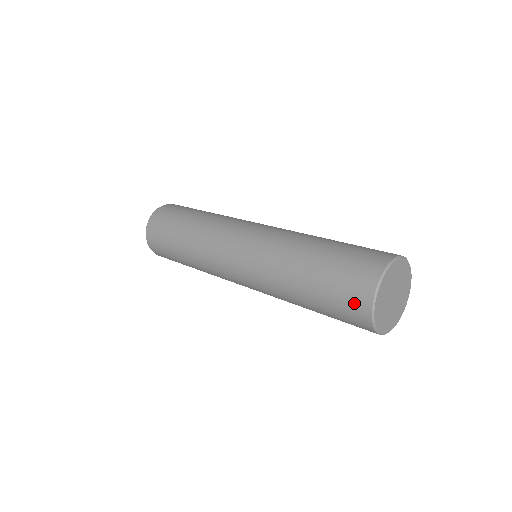
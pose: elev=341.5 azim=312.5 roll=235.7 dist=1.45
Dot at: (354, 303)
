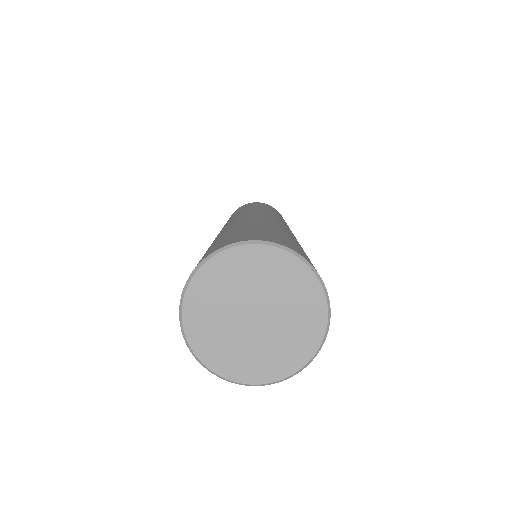
Dot at: (210, 251)
